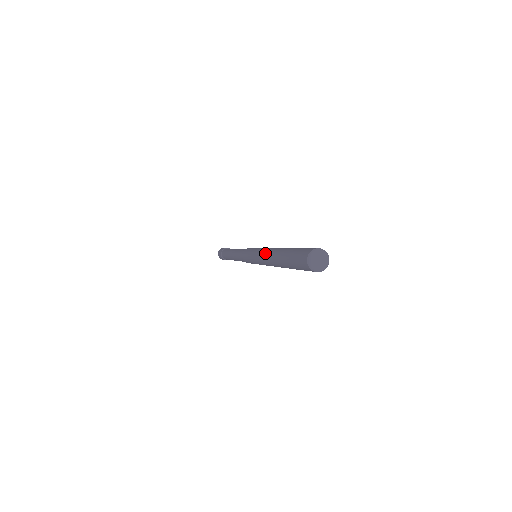
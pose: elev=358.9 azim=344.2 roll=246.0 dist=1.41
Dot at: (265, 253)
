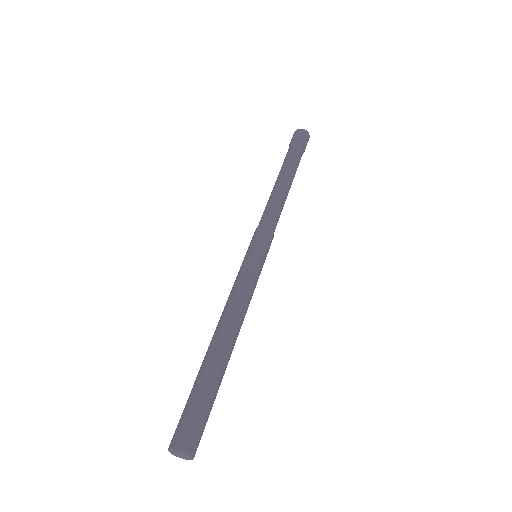
Dot at: (224, 310)
